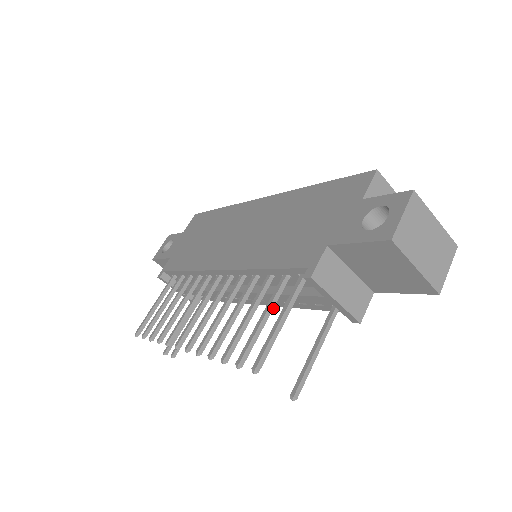
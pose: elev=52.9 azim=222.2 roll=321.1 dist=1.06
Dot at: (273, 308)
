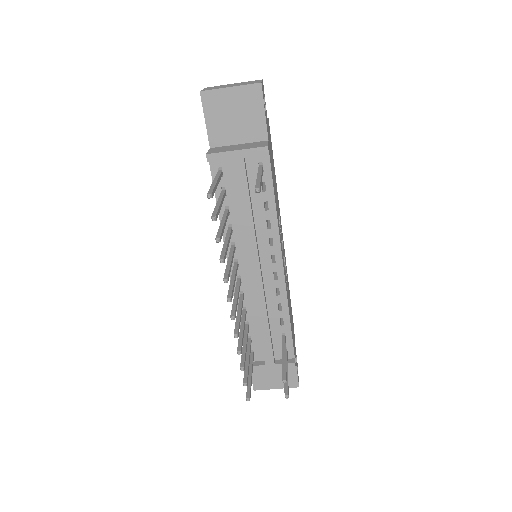
Dot at: (222, 199)
